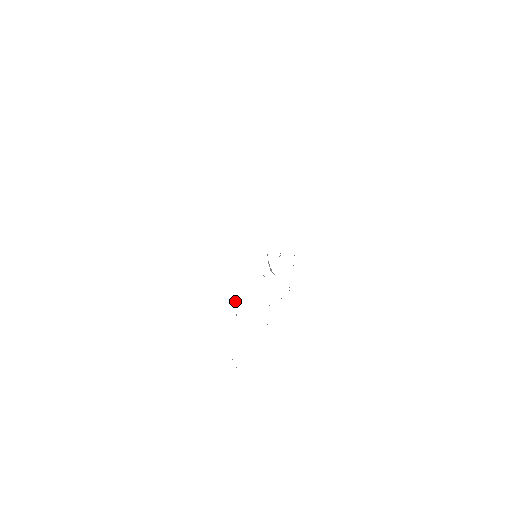
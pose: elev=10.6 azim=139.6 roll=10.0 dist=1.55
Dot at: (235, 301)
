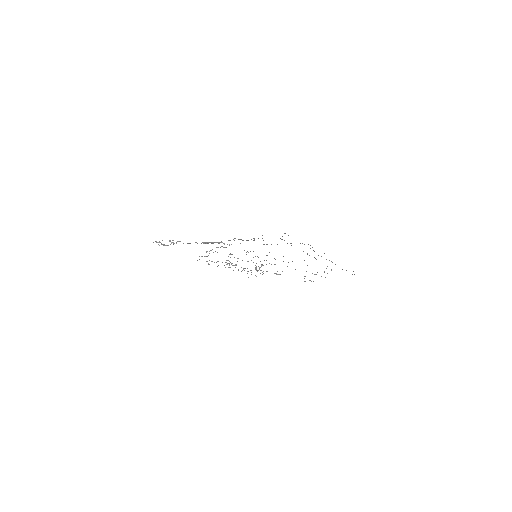
Dot at: occluded
